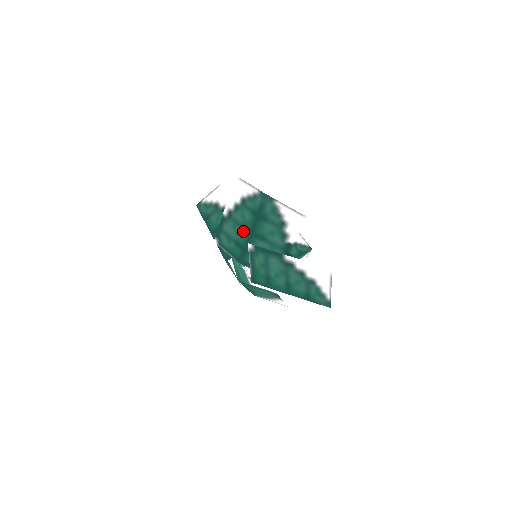
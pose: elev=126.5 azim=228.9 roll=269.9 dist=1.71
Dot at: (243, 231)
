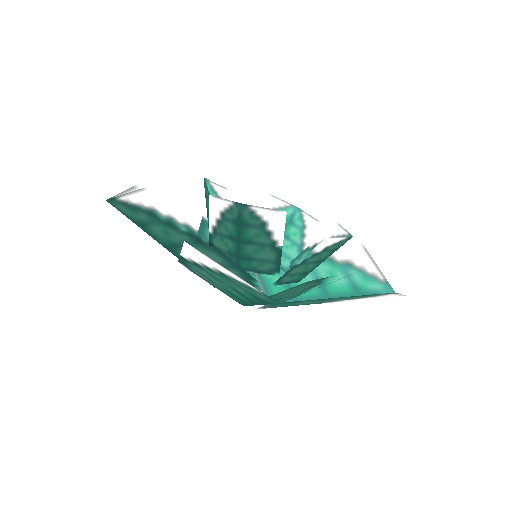
Dot at: (238, 294)
